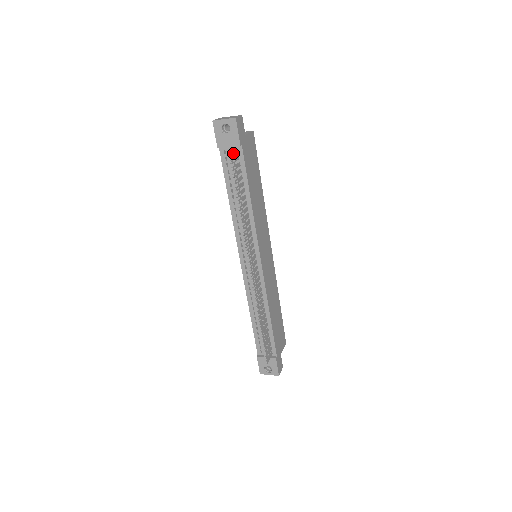
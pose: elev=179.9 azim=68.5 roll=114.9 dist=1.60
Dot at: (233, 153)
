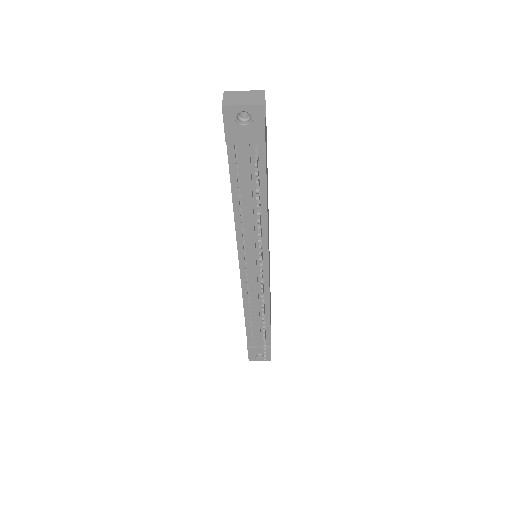
Dot at: (257, 158)
